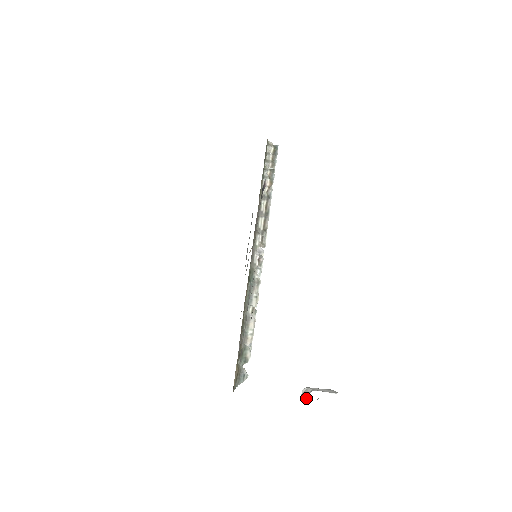
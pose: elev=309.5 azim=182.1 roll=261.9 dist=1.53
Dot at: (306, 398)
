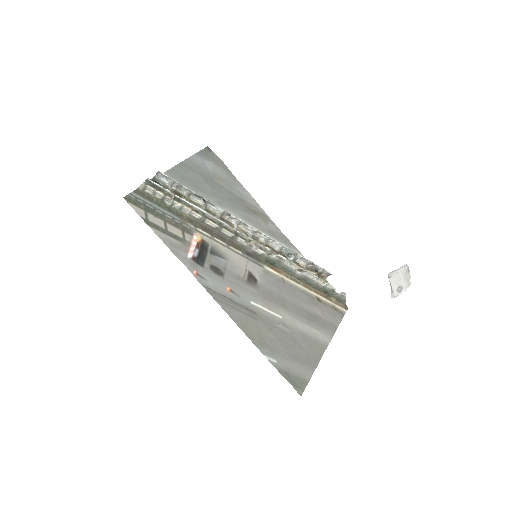
Dot at: occluded
